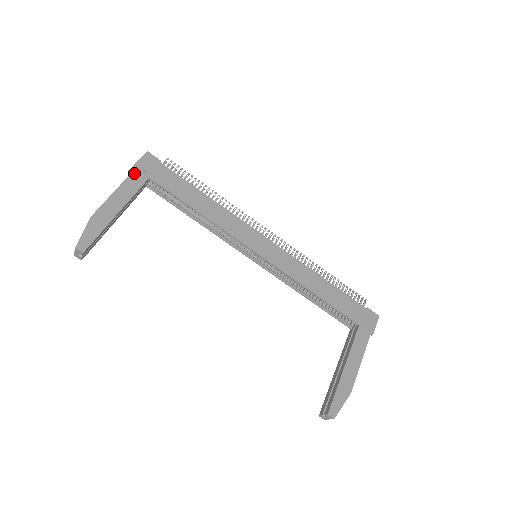
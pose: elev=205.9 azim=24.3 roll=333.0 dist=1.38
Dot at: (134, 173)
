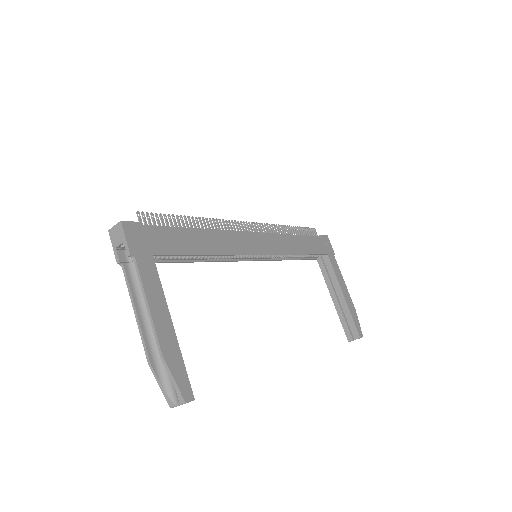
Dot at: (139, 263)
